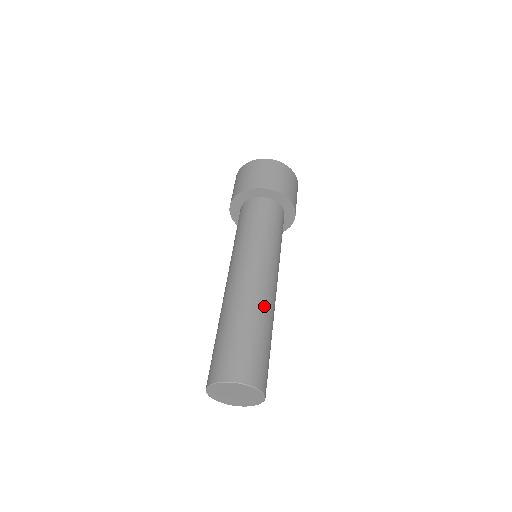
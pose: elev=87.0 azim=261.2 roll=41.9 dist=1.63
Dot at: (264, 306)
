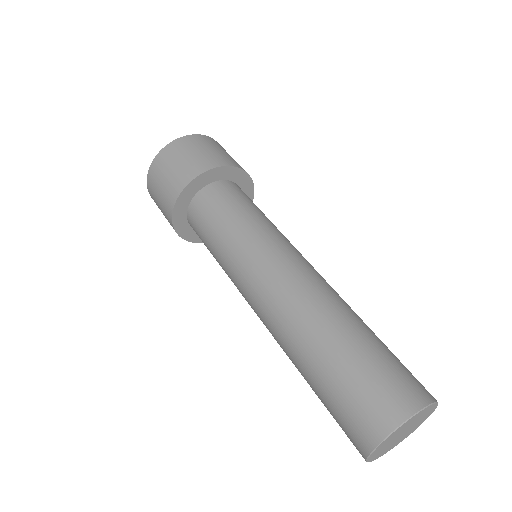
Dot at: (325, 304)
